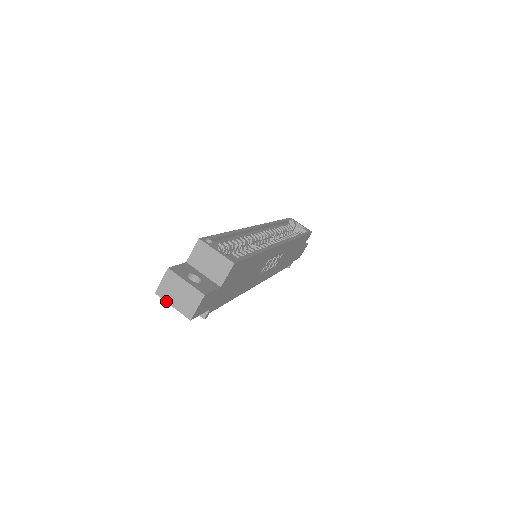
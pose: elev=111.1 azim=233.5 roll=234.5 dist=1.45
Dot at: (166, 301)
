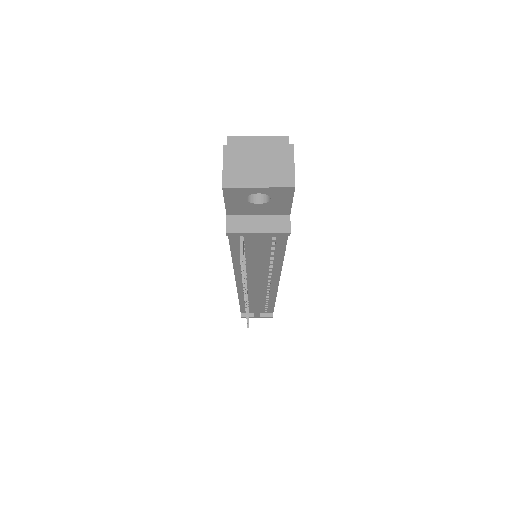
Dot at: (245, 186)
